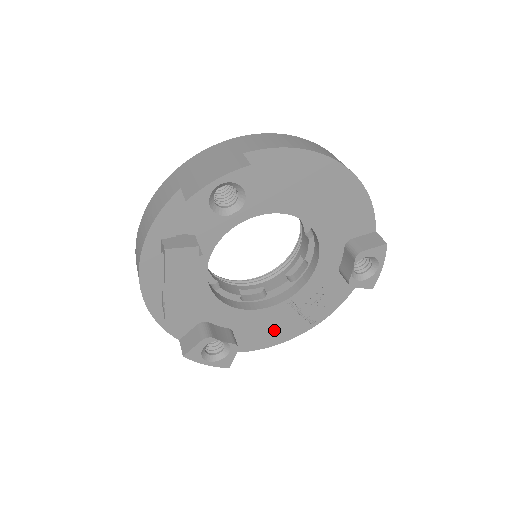
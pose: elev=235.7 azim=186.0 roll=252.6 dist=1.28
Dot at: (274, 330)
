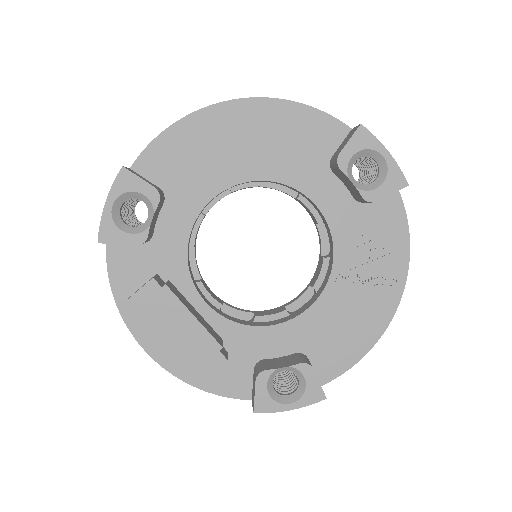
Dot at: (355, 322)
